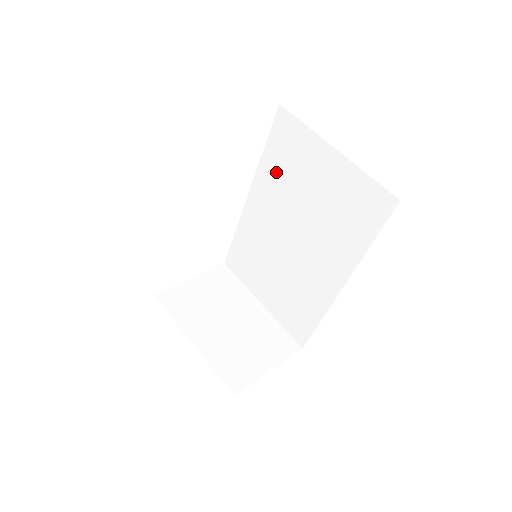
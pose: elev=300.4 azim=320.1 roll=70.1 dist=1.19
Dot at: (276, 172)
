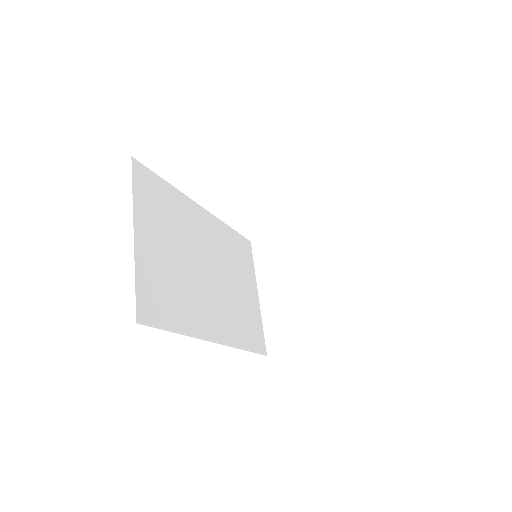
Dot at: occluded
